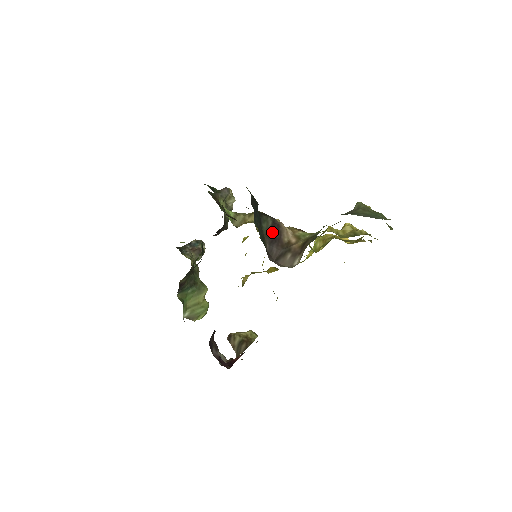
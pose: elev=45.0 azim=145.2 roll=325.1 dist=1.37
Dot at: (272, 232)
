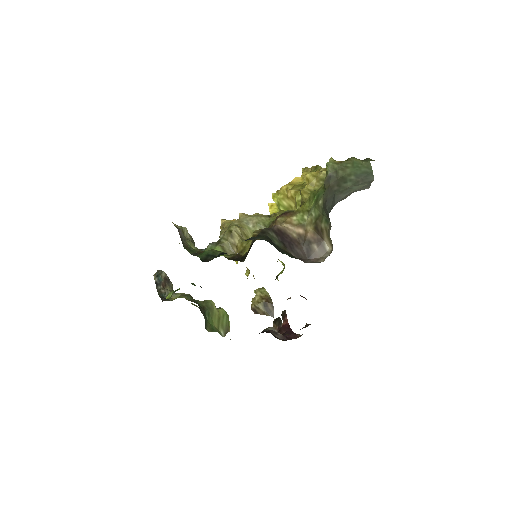
Dot at: (282, 240)
